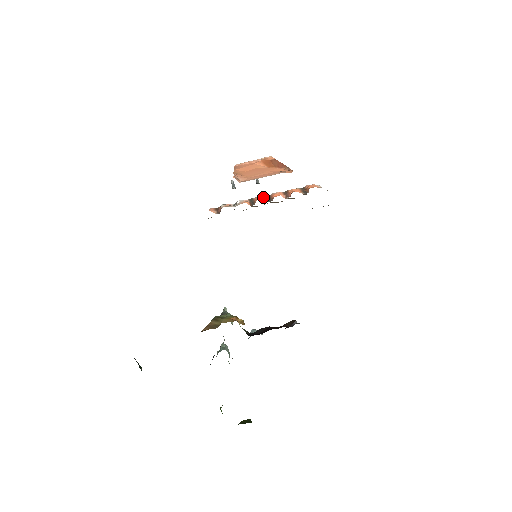
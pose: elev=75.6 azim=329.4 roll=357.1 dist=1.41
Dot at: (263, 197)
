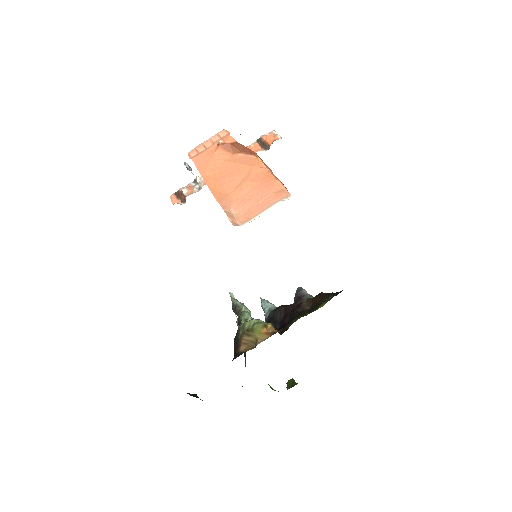
Dot at: occluded
